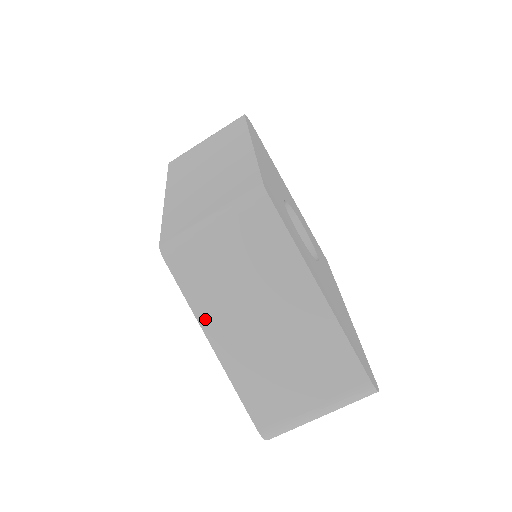
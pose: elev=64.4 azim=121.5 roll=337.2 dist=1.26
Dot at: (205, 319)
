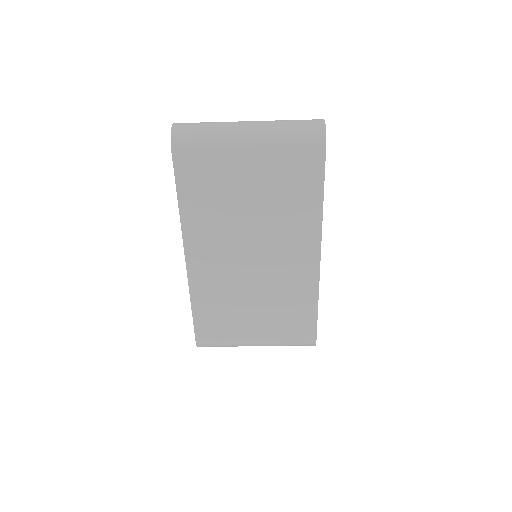
Dot at: occluded
